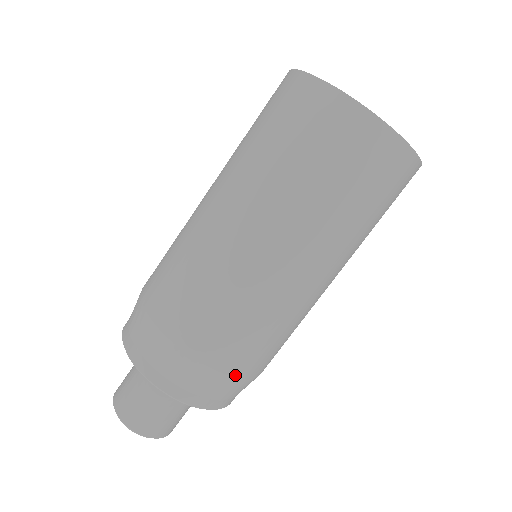
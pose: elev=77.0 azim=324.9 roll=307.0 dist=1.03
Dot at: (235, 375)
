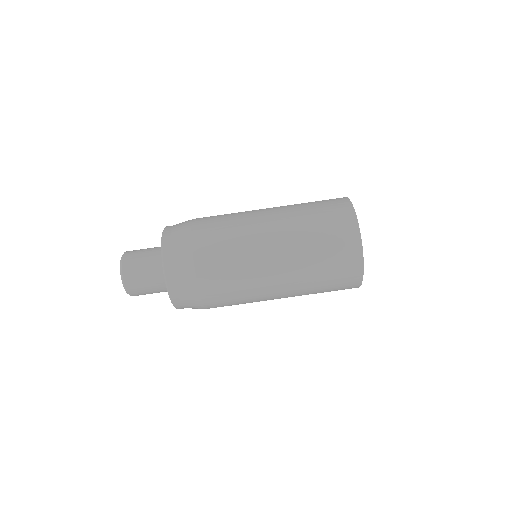
Dot at: (205, 305)
